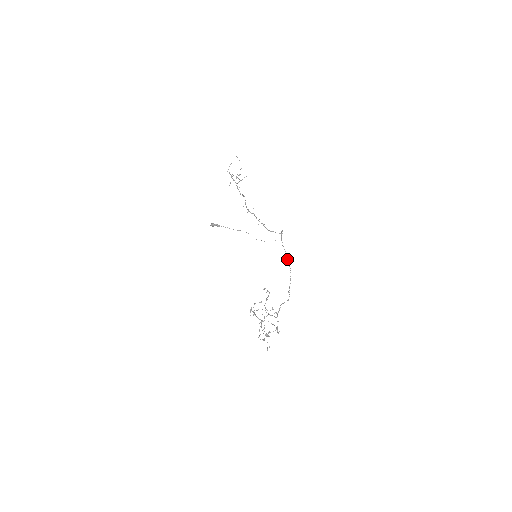
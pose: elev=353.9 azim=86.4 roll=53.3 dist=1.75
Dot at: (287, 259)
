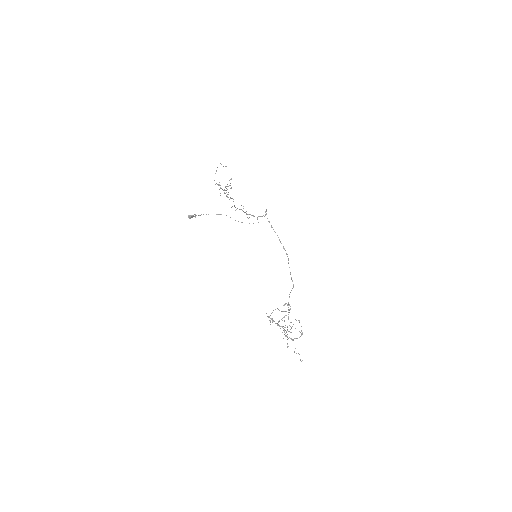
Dot at: (280, 242)
